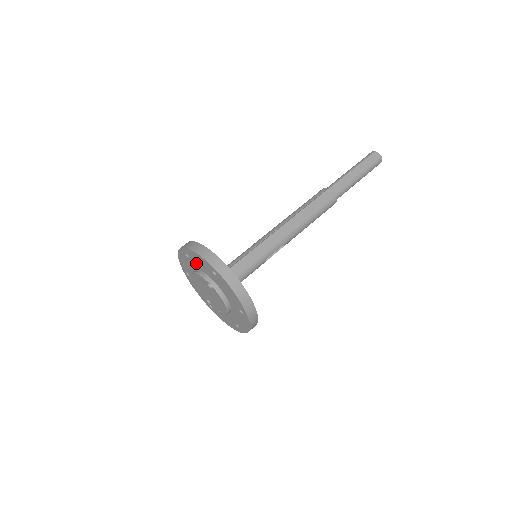
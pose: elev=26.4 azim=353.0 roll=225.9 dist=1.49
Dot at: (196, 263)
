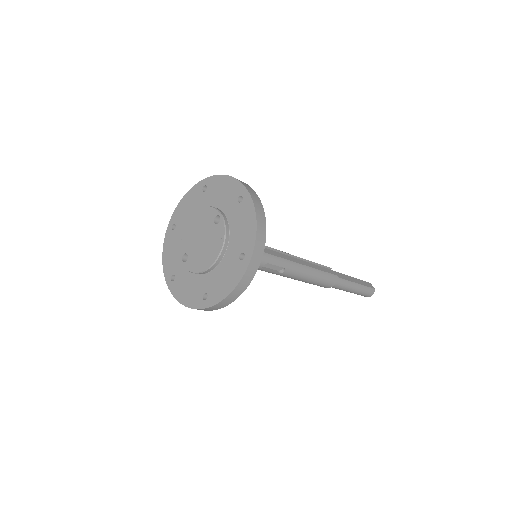
Dot at: (213, 196)
